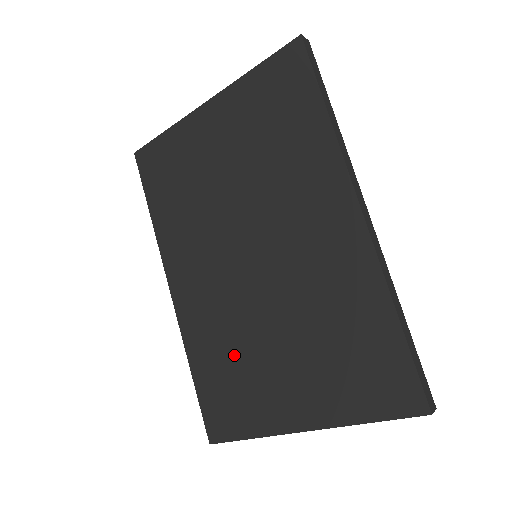
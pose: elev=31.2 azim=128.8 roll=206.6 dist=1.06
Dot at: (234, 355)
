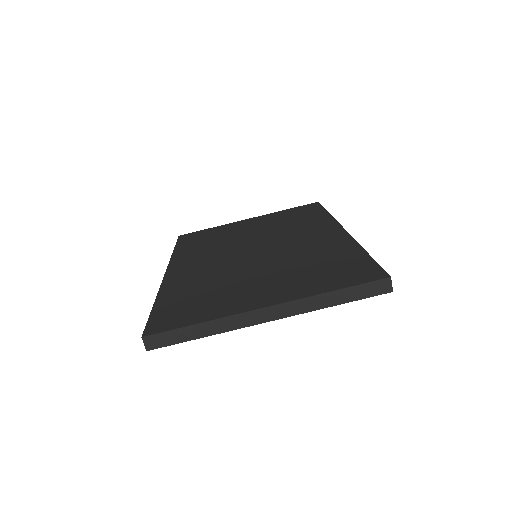
Dot at: (212, 286)
